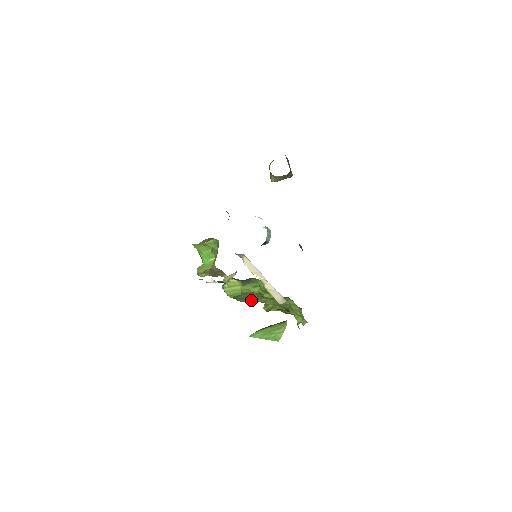
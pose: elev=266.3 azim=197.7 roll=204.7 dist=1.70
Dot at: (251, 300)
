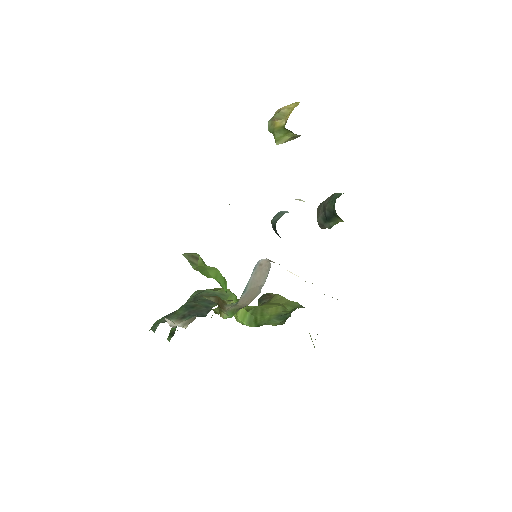
Dot at: (280, 316)
